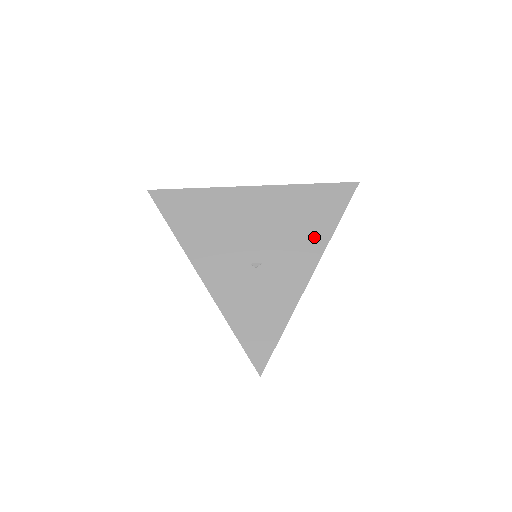
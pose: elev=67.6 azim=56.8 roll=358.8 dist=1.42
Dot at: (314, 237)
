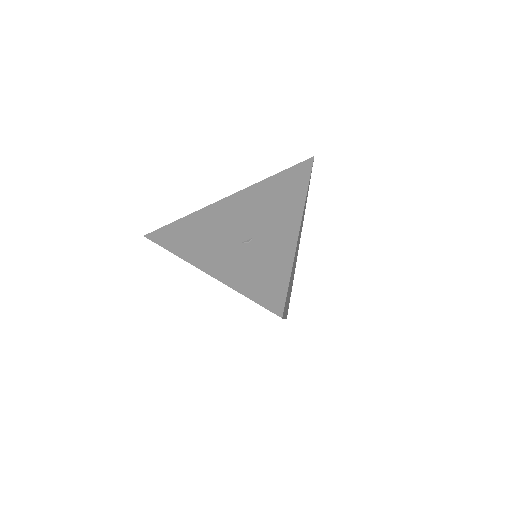
Dot at: (291, 202)
